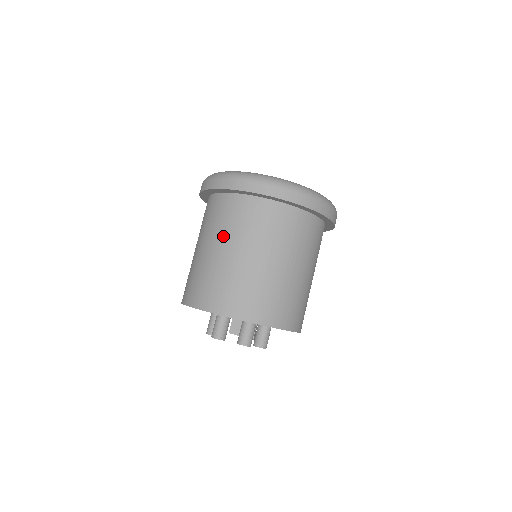
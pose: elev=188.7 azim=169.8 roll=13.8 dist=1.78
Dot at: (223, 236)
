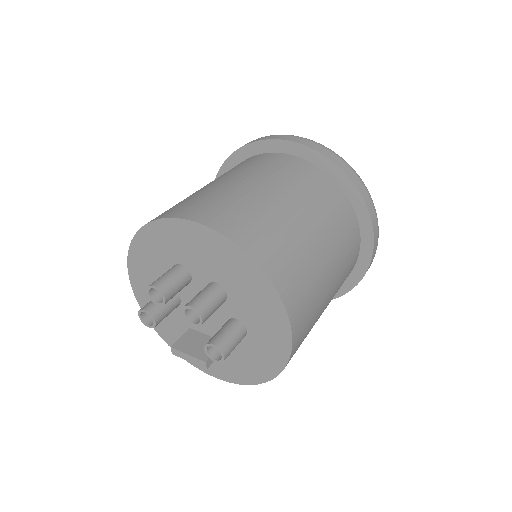
Dot at: (228, 174)
